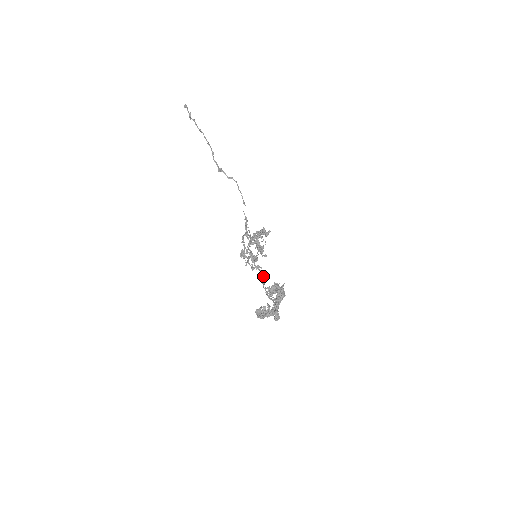
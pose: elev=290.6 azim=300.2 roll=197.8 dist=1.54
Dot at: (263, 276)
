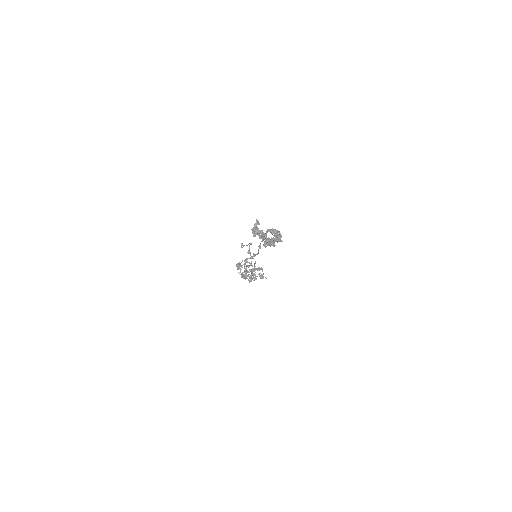
Dot at: occluded
